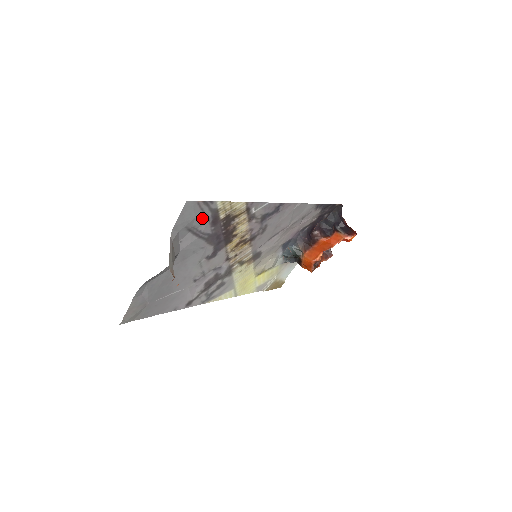
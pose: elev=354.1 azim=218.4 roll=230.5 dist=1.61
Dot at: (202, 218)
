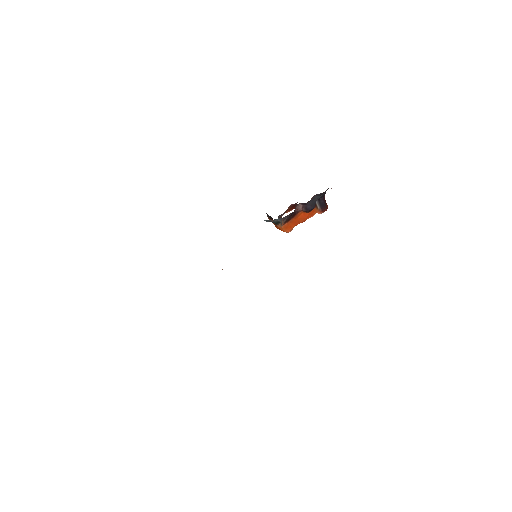
Dot at: occluded
